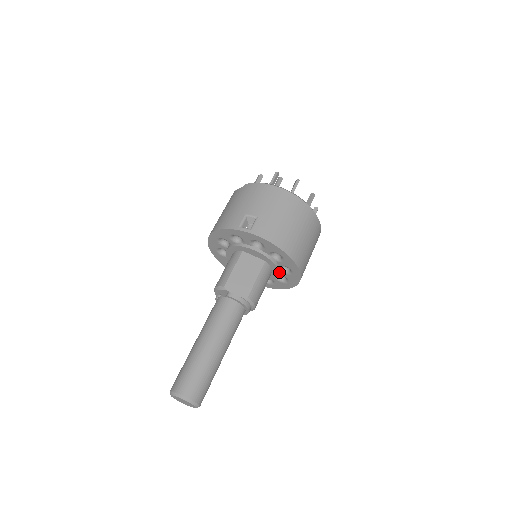
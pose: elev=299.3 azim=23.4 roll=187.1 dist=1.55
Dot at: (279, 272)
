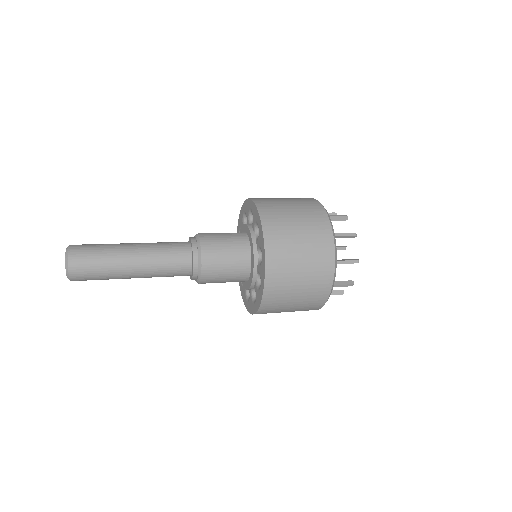
Dot at: (254, 241)
